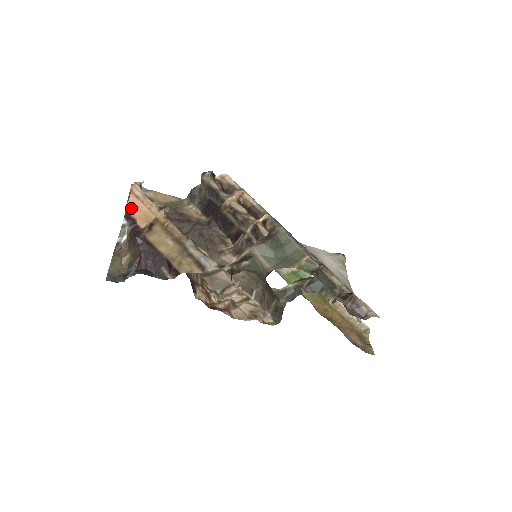
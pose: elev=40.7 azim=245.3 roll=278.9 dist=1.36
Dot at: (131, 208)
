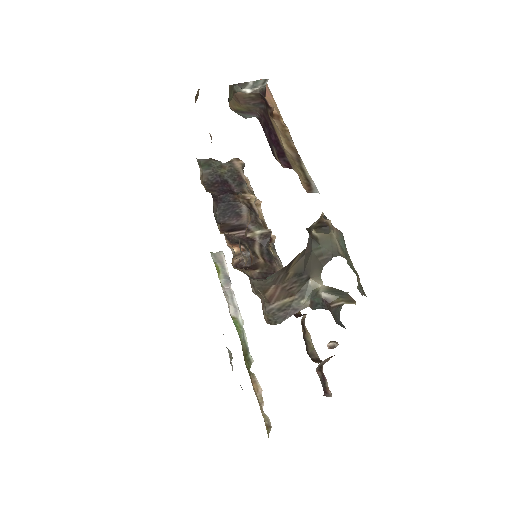
Dot at: occluded
